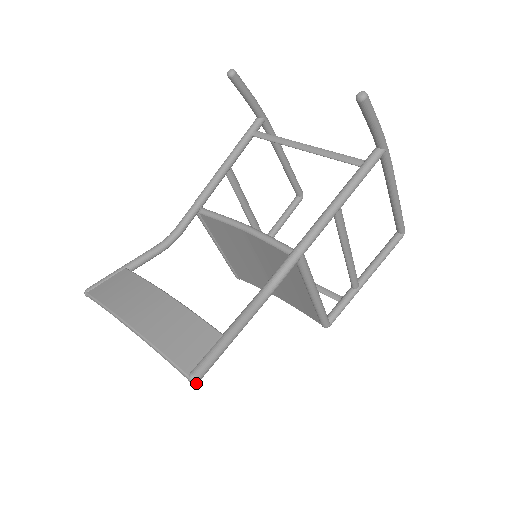
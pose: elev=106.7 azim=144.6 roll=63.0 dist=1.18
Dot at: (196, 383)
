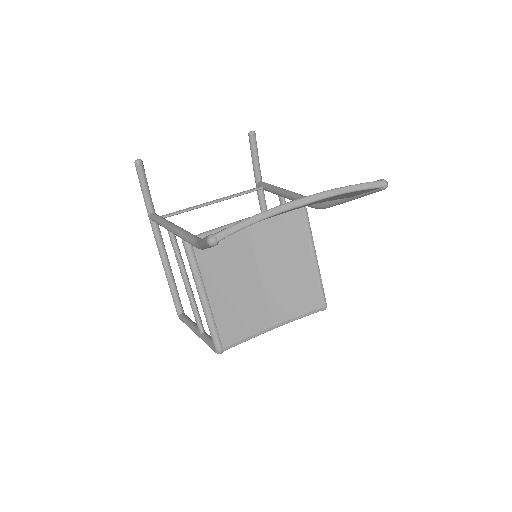
Dot at: (387, 186)
